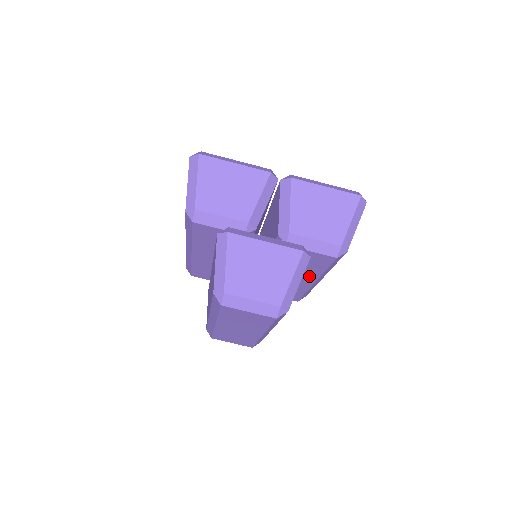
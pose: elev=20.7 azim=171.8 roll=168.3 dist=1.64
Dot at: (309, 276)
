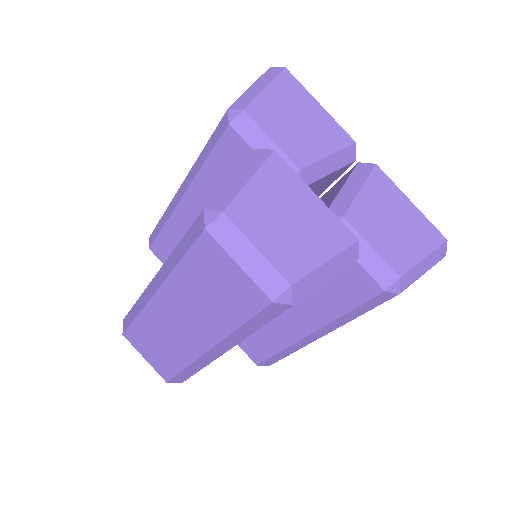
Dot at: (312, 316)
